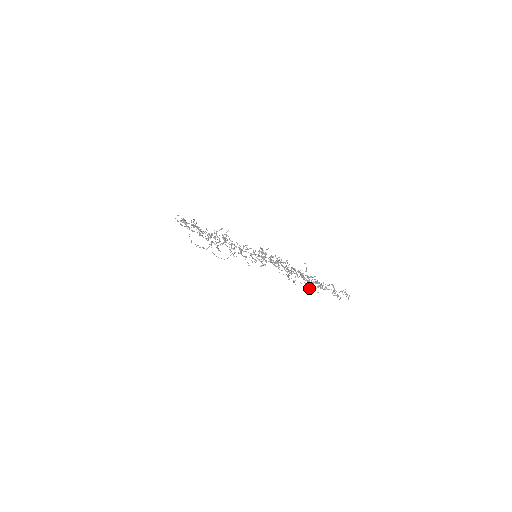
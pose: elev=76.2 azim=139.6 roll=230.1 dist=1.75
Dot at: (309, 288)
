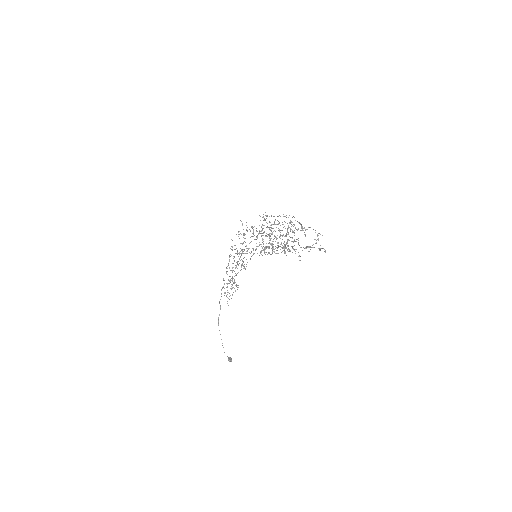
Dot at: occluded
